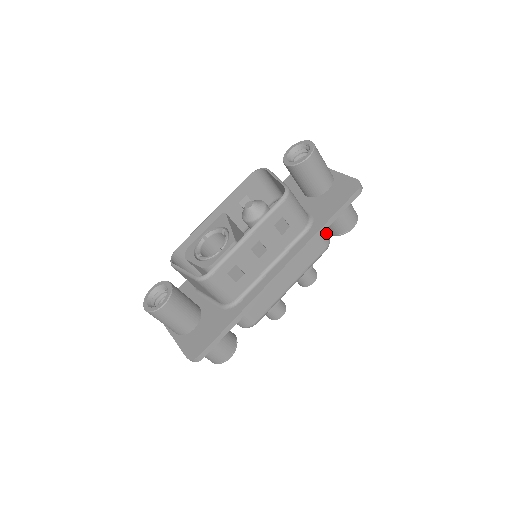
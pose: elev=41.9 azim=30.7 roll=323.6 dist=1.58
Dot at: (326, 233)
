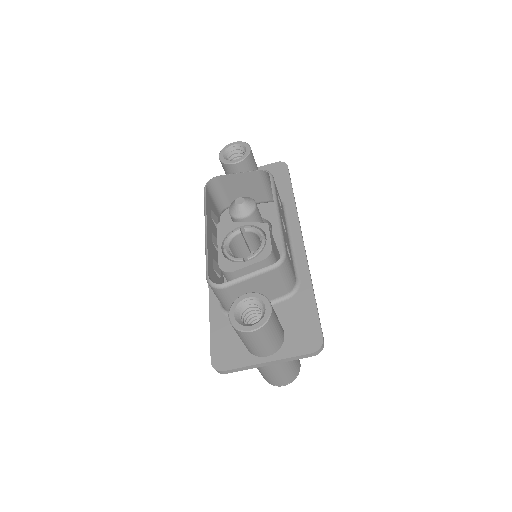
Dot at: occluded
